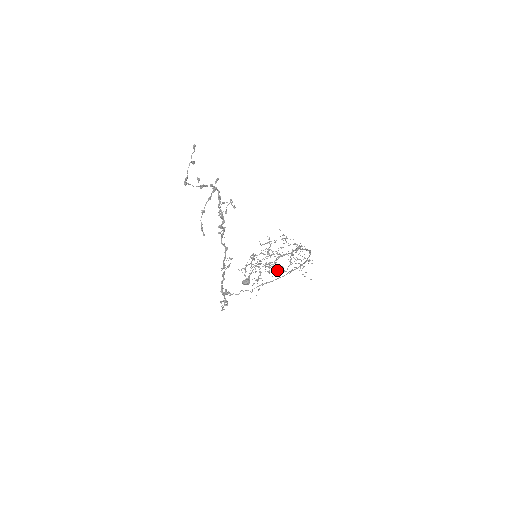
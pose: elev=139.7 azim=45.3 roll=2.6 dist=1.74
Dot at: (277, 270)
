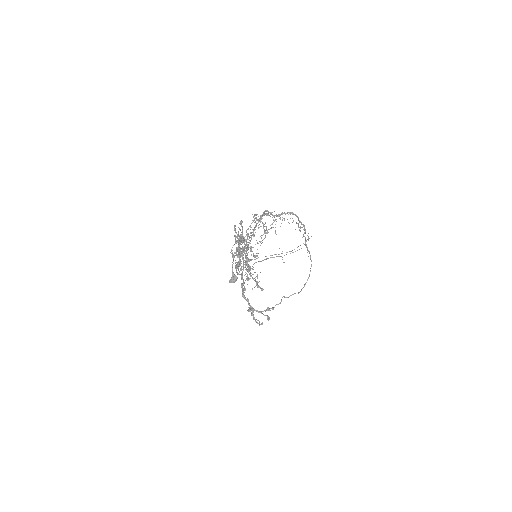
Dot at: occluded
